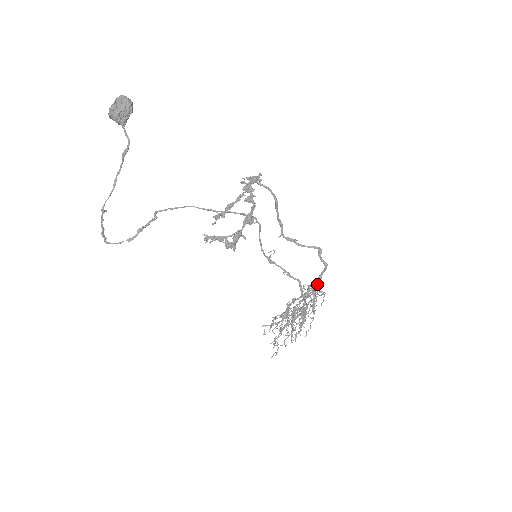
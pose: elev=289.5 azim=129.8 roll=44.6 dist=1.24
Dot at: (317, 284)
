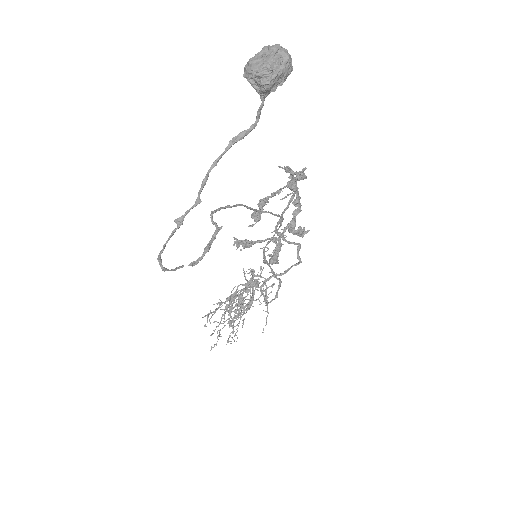
Dot at: (260, 269)
